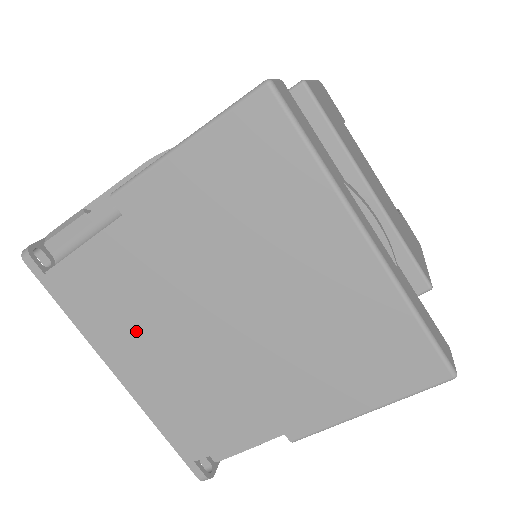
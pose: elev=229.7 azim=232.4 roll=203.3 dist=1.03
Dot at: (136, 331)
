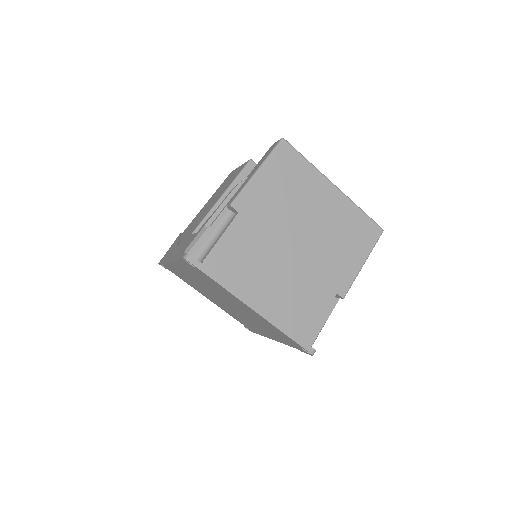
Dot at: (258, 274)
